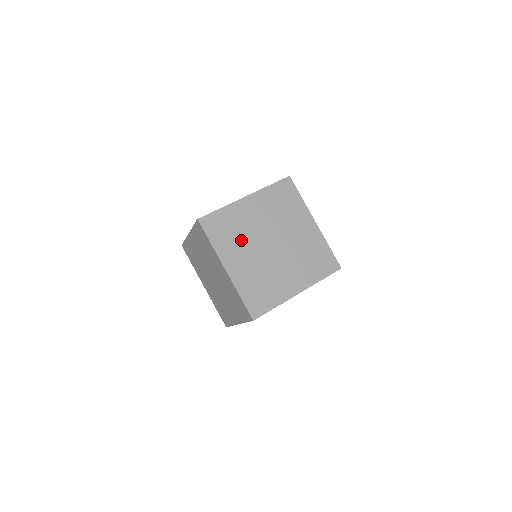
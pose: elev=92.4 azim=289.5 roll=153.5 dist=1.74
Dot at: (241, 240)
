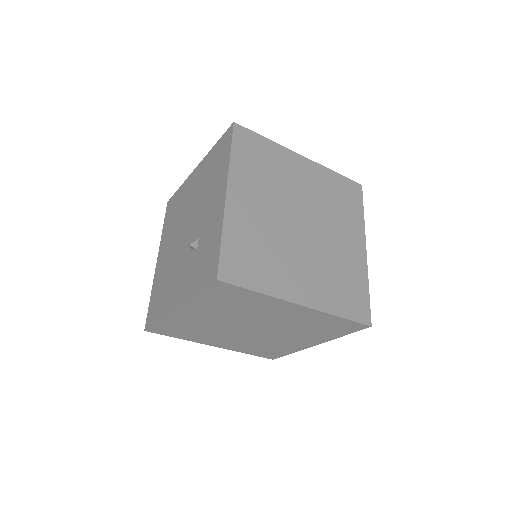
Dot at: (277, 253)
